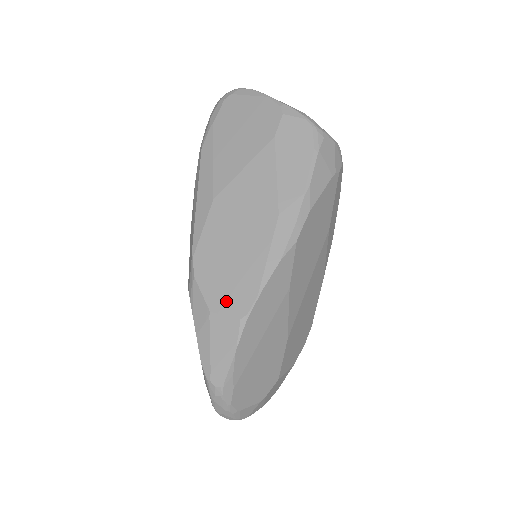
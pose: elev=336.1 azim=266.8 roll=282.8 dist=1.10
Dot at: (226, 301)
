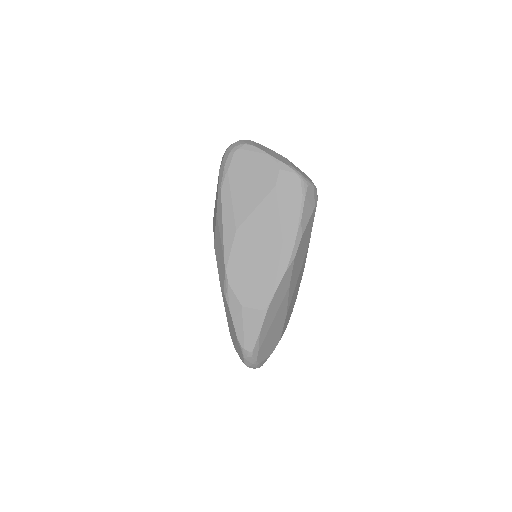
Dot at: (252, 299)
